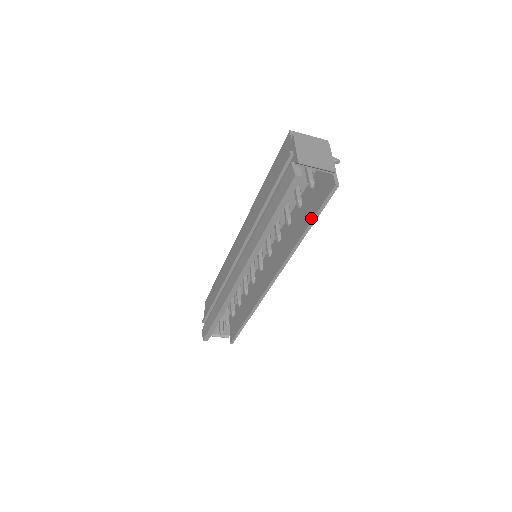
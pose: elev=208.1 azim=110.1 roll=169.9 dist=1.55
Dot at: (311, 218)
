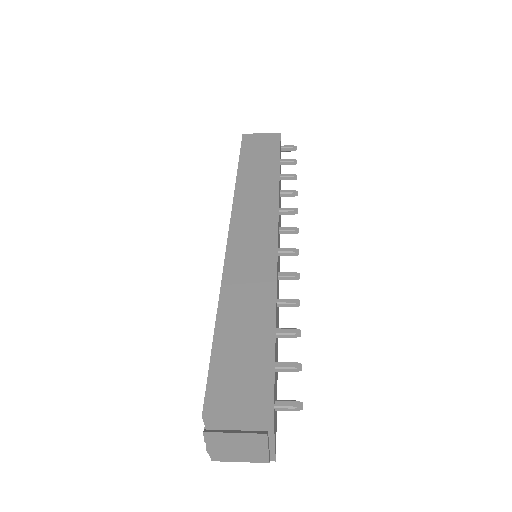
Dot at: occluded
